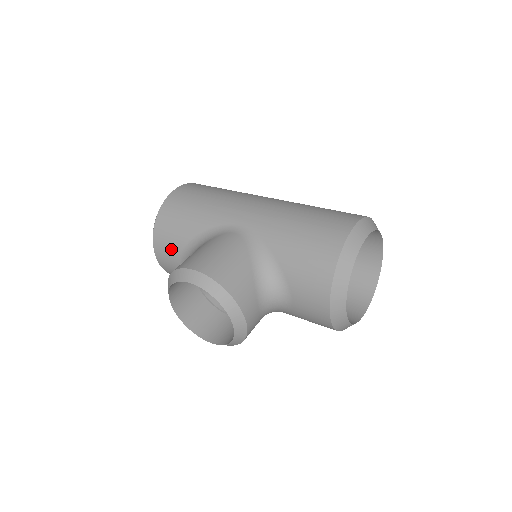
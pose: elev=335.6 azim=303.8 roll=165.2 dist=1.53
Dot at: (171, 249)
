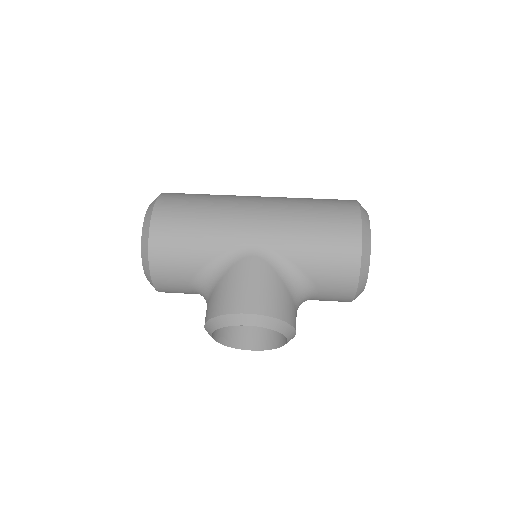
Dot at: (177, 280)
